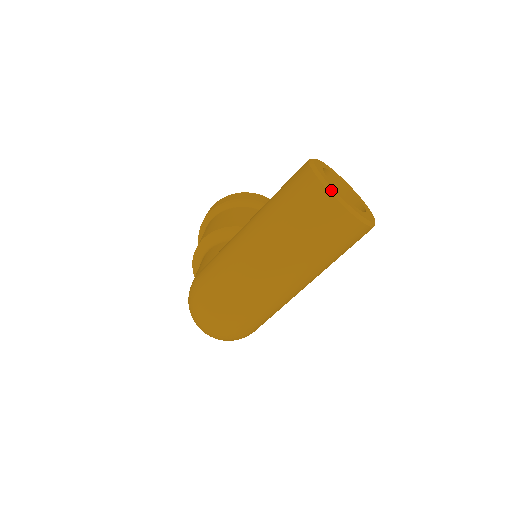
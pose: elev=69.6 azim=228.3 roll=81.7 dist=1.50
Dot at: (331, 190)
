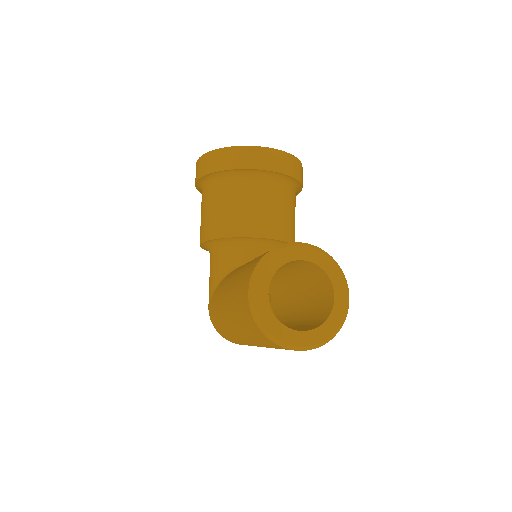
Dot at: (278, 343)
